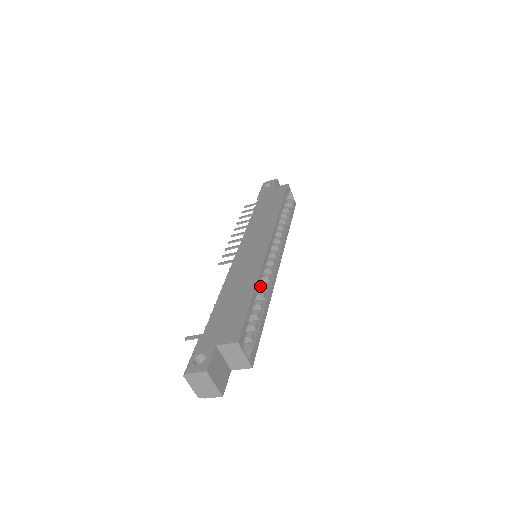
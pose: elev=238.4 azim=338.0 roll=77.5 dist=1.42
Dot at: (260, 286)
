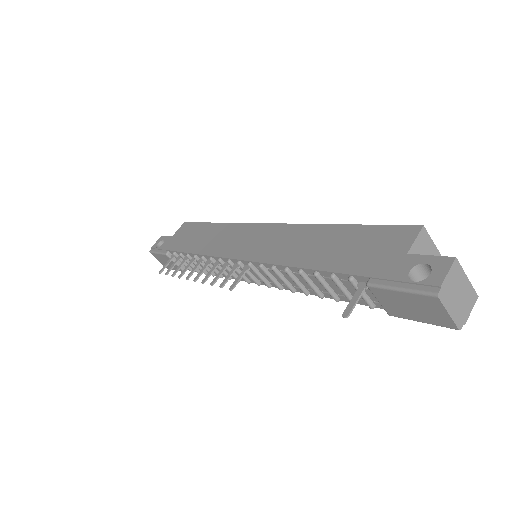
Dot at: occluded
